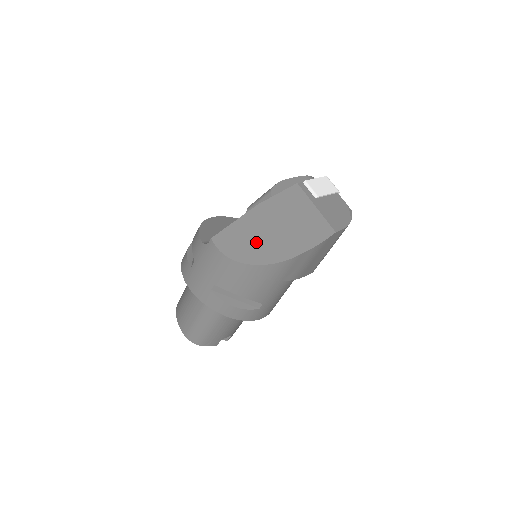
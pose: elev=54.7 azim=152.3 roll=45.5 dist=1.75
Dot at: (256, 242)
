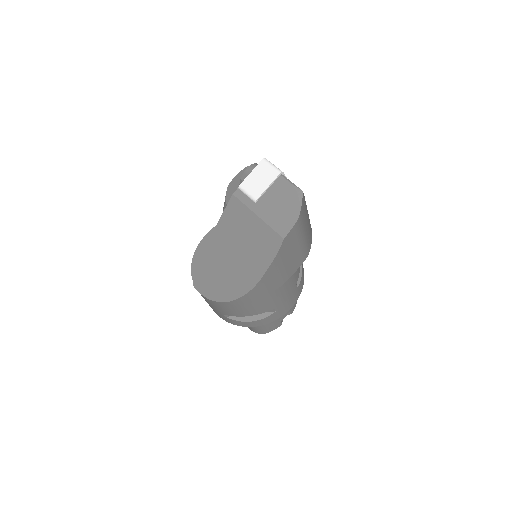
Dot at: (224, 277)
